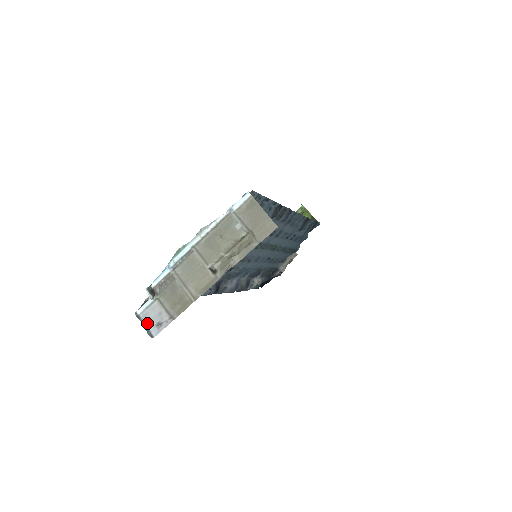
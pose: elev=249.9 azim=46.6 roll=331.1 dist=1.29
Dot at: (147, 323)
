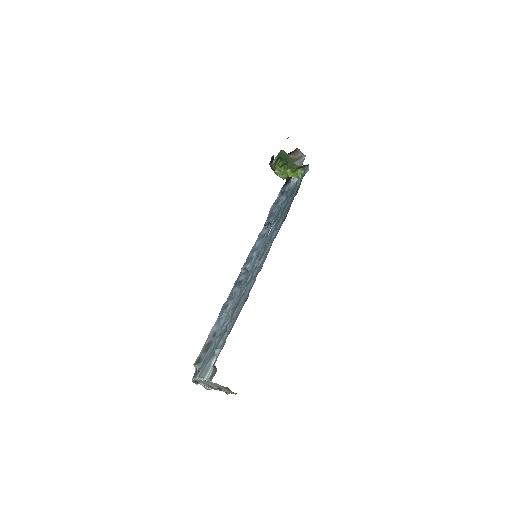
Dot at: (204, 385)
